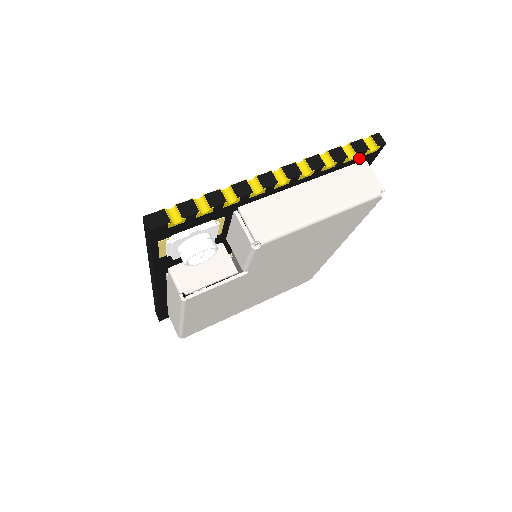
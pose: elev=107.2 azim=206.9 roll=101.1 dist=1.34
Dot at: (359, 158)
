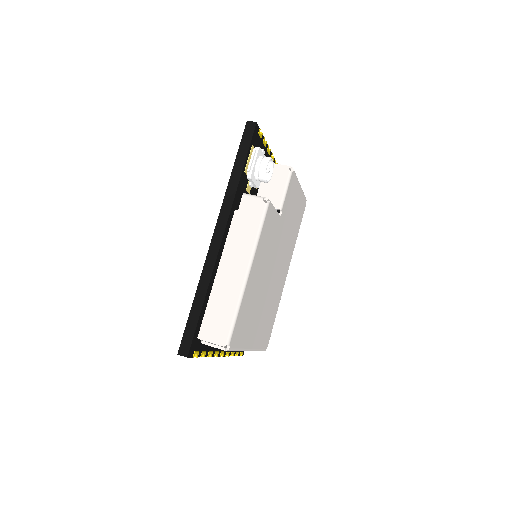
Dot at: occluded
